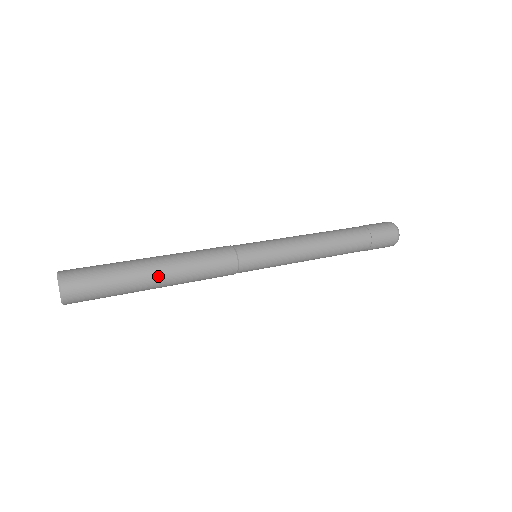
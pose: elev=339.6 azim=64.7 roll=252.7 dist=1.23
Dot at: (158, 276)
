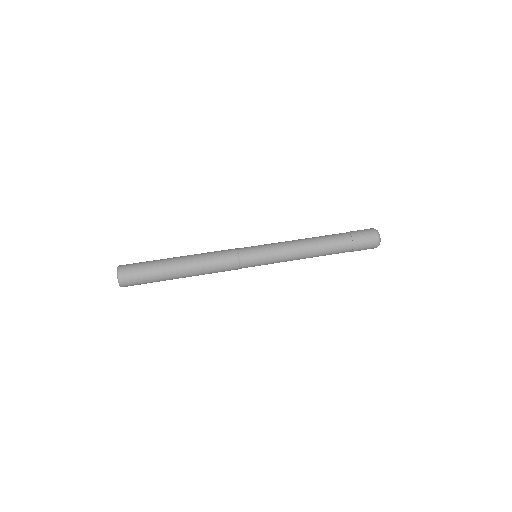
Dot at: (182, 277)
